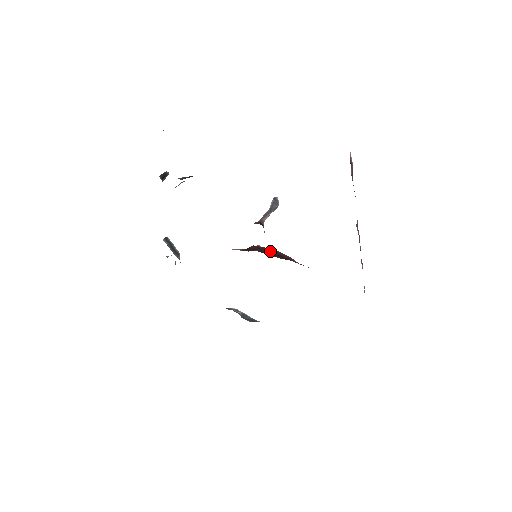
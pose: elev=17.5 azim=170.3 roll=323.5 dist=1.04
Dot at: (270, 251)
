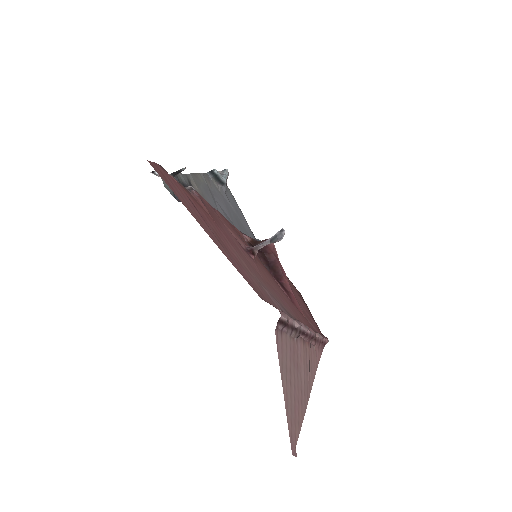
Dot at: (271, 258)
